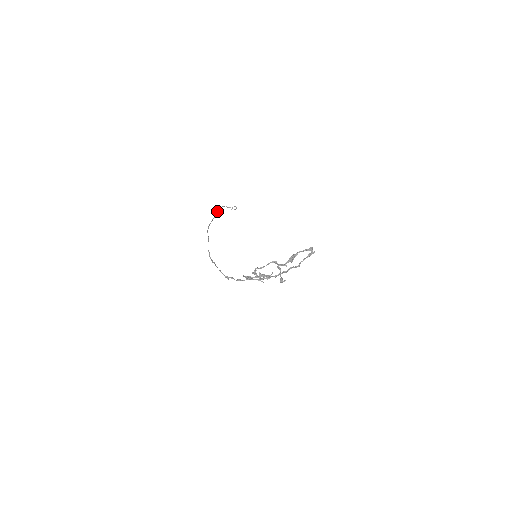
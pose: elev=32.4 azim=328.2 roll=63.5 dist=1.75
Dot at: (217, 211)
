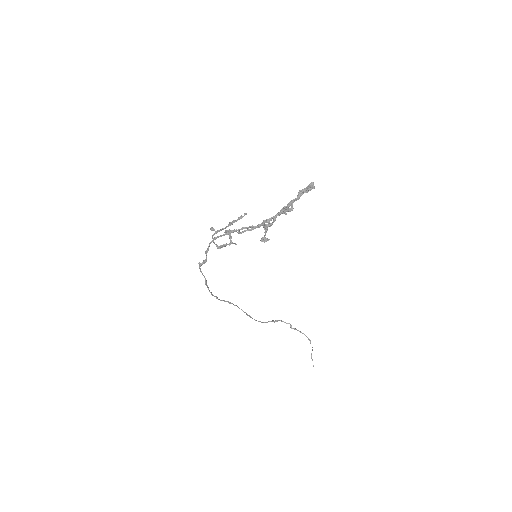
Dot at: (273, 320)
